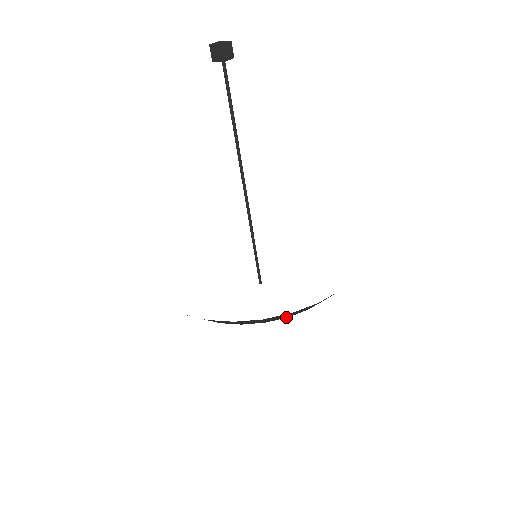
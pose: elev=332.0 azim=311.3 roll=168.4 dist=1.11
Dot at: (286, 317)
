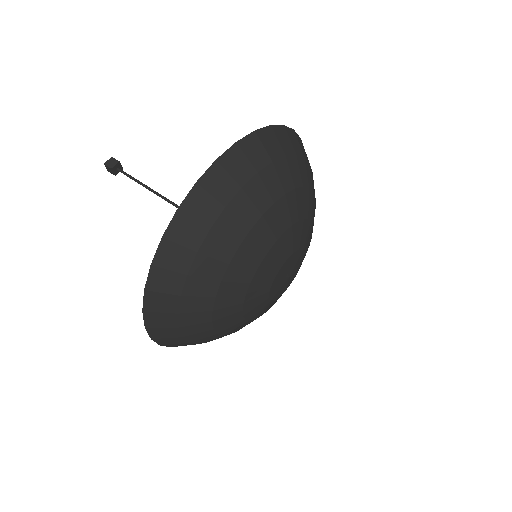
Dot at: (193, 252)
